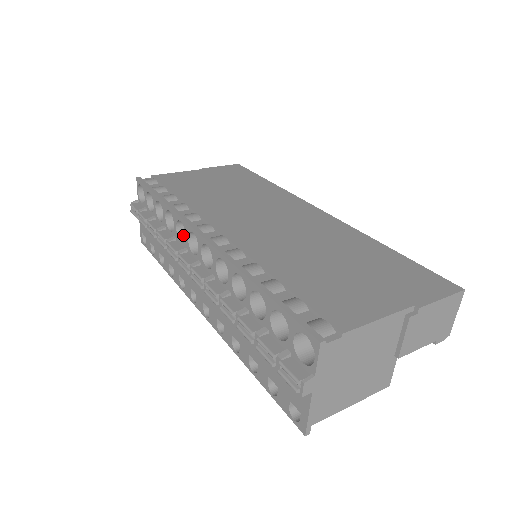
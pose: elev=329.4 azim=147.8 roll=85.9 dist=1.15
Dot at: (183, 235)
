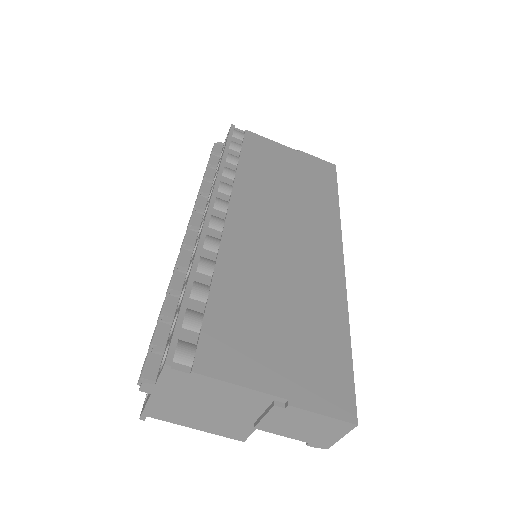
Dot at: occluded
